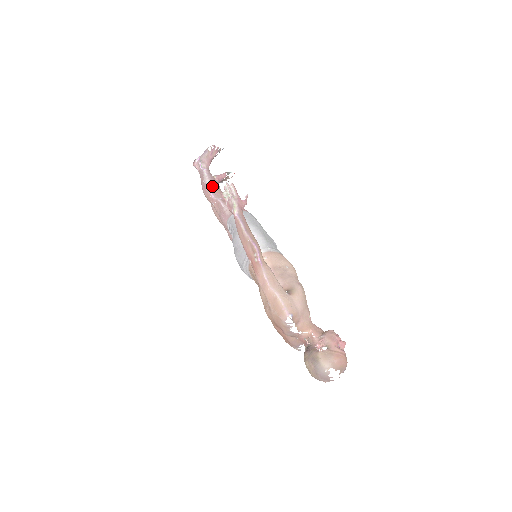
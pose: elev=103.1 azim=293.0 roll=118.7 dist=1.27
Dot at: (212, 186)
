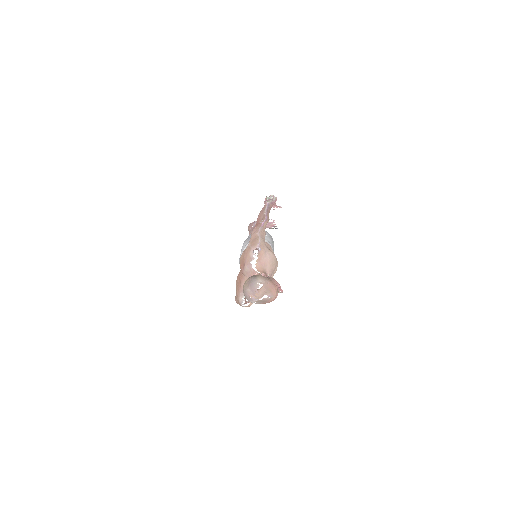
Dot at: occluded
